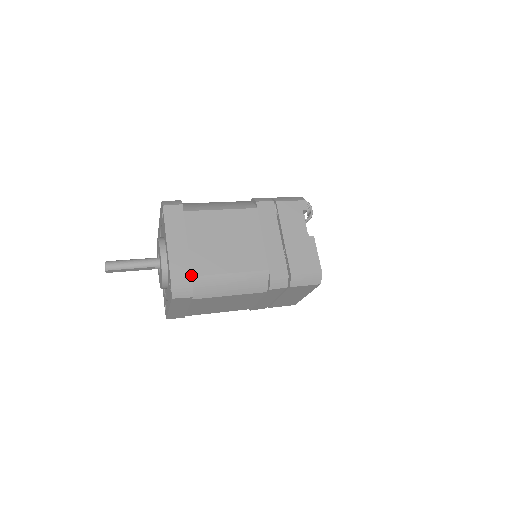
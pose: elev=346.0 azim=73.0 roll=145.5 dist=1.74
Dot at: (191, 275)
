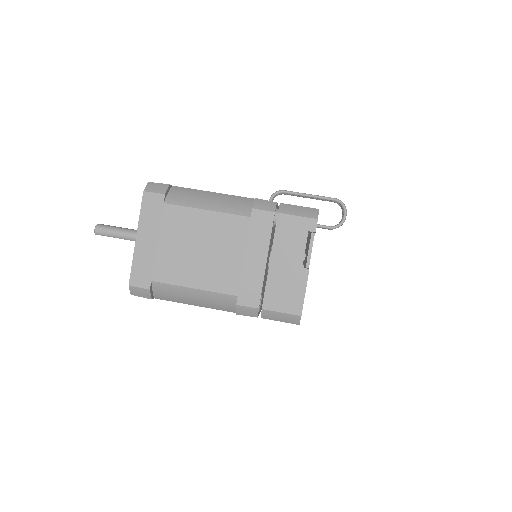
Dot at: (151, 279)
